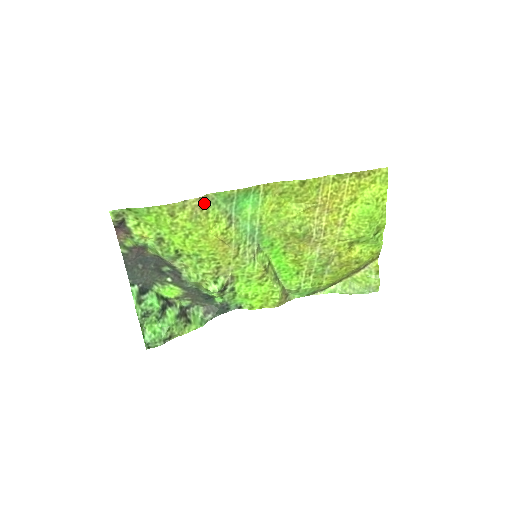
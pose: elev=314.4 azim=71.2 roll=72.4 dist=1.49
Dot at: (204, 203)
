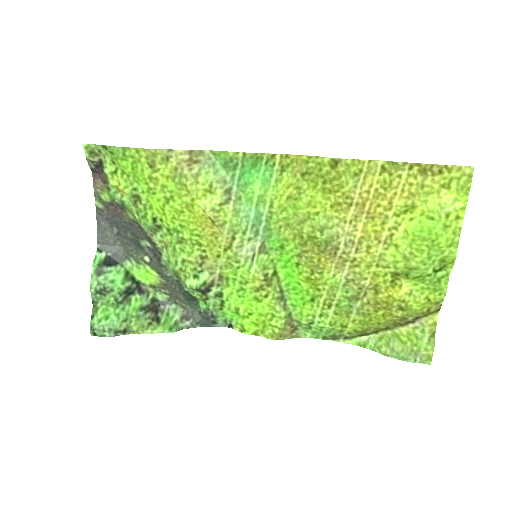
Dot at: (196, 160)
